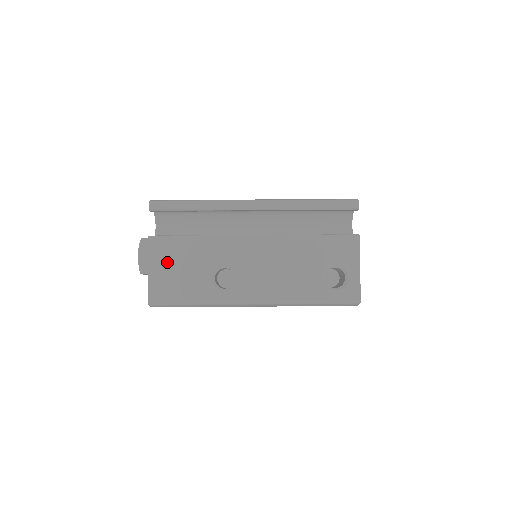
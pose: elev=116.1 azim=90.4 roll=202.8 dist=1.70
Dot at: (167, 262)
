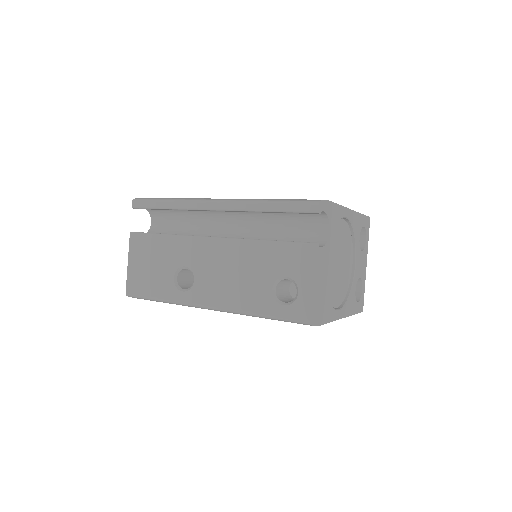
Dot at: (141, 258)
